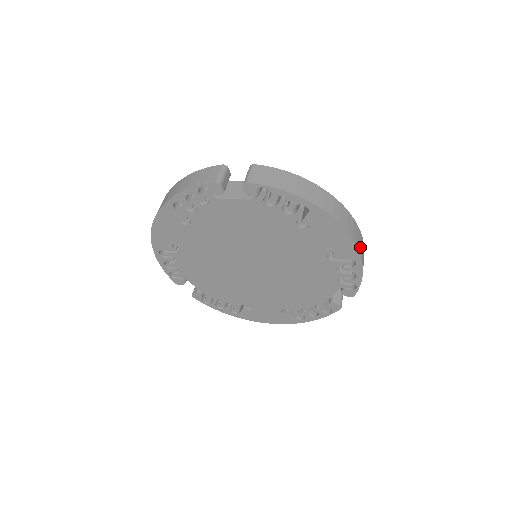
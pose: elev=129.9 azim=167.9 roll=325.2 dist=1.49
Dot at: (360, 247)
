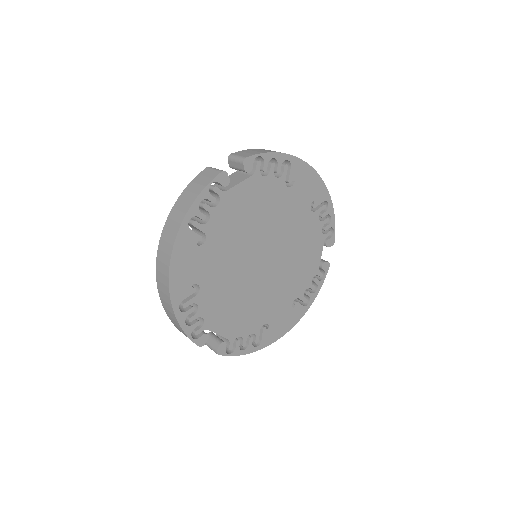
Dot at: occluded
